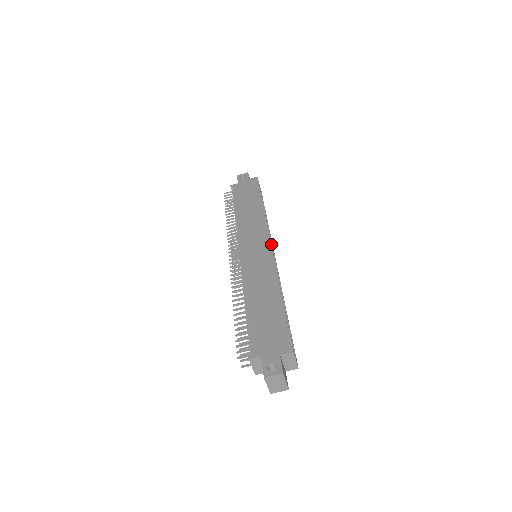
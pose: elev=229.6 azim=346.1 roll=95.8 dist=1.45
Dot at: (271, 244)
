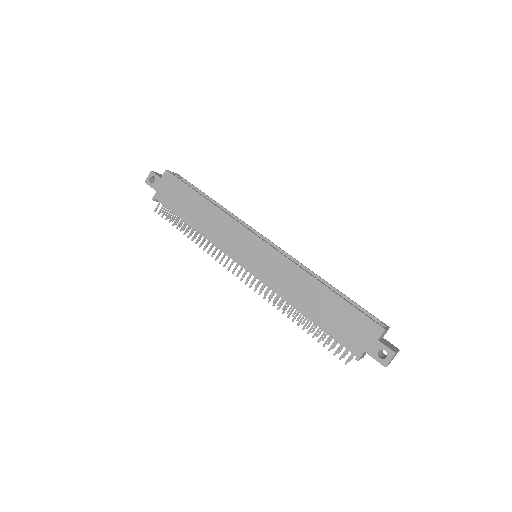
Dot at: (261, 239)
